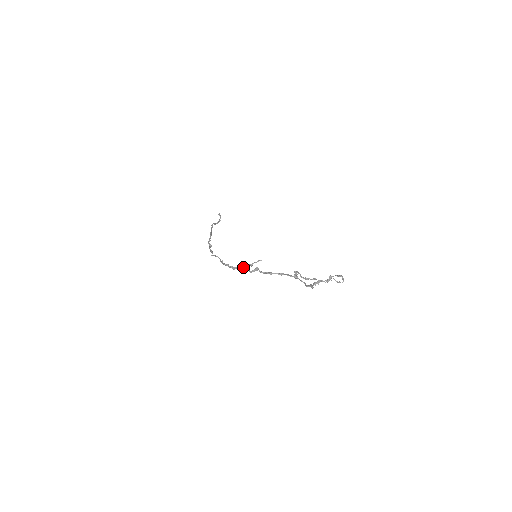
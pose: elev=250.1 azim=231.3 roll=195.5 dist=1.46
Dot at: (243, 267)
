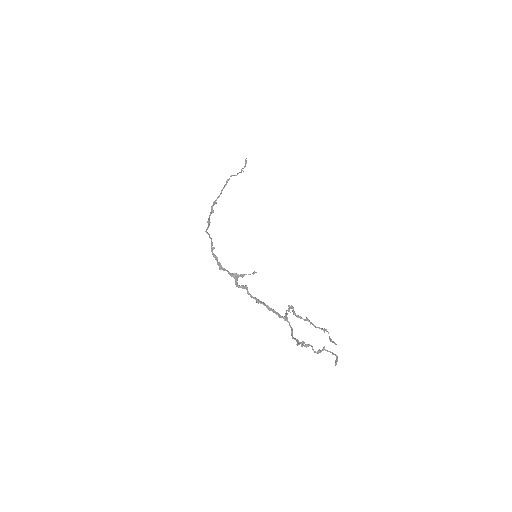
Dot at: (232, 274)
